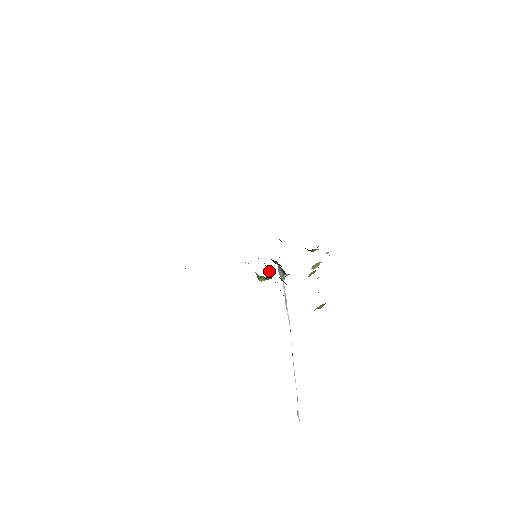
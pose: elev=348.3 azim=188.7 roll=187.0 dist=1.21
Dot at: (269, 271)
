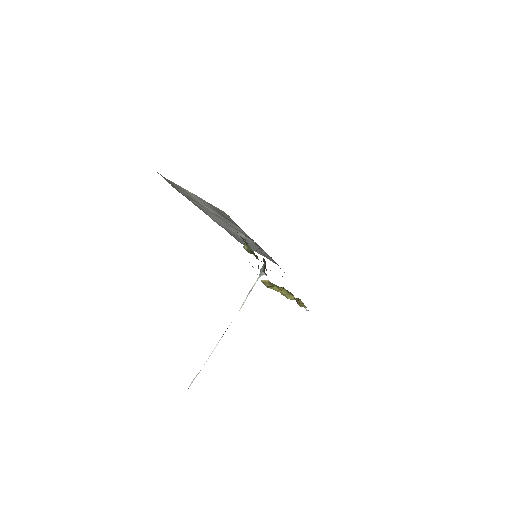
Dot at: occluded
